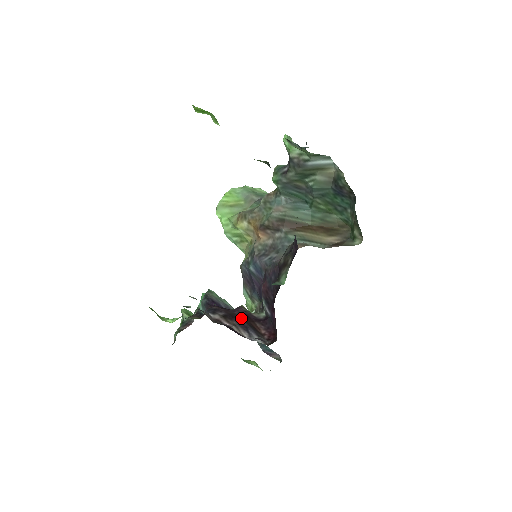
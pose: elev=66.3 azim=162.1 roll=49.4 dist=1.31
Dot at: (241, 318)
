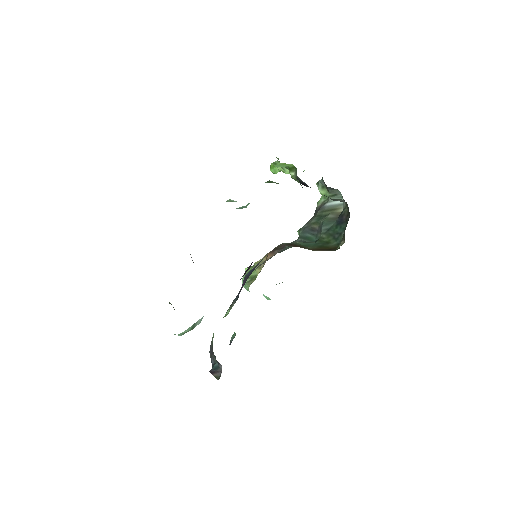
Dot at: occluded
